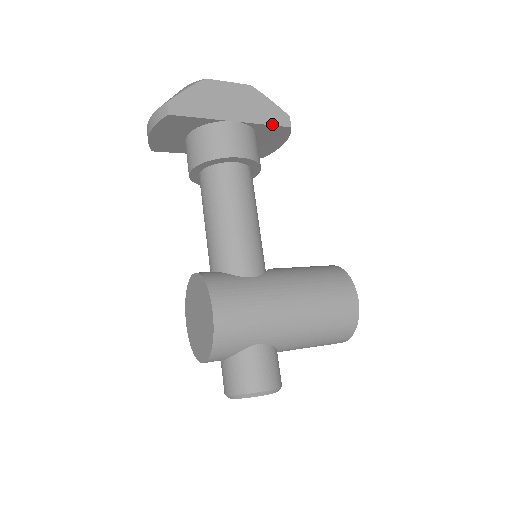
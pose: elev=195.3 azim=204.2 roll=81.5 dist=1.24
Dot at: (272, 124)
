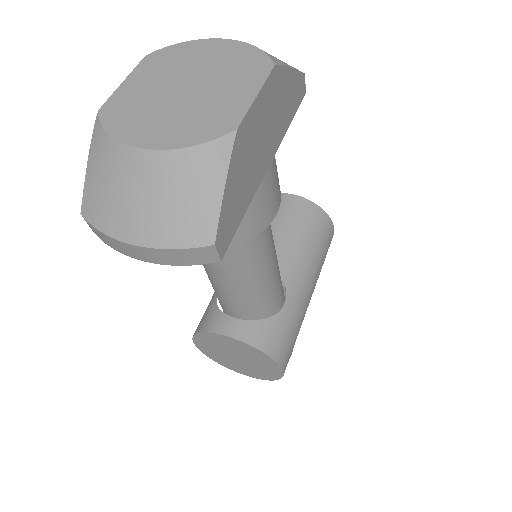
Dot at: (294, 114)
